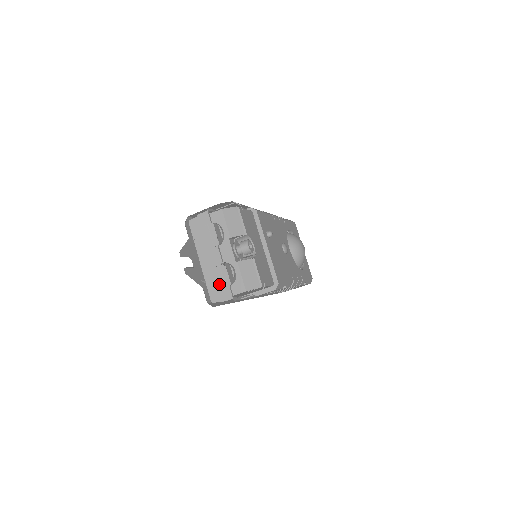
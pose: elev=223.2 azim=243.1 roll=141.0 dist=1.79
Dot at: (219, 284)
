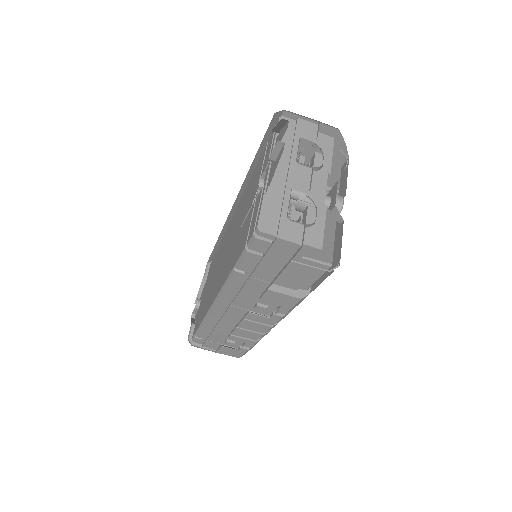
Dot at: (287, 212)
